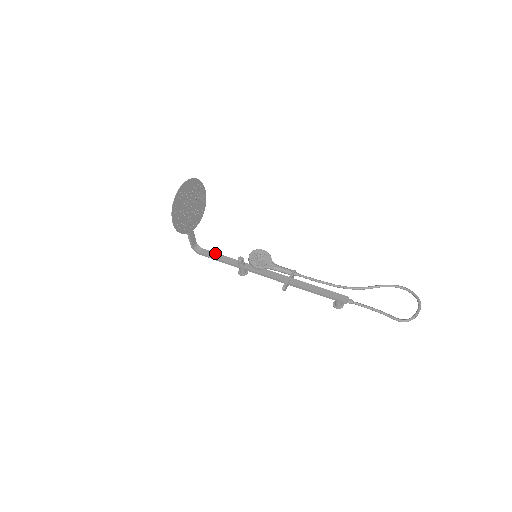
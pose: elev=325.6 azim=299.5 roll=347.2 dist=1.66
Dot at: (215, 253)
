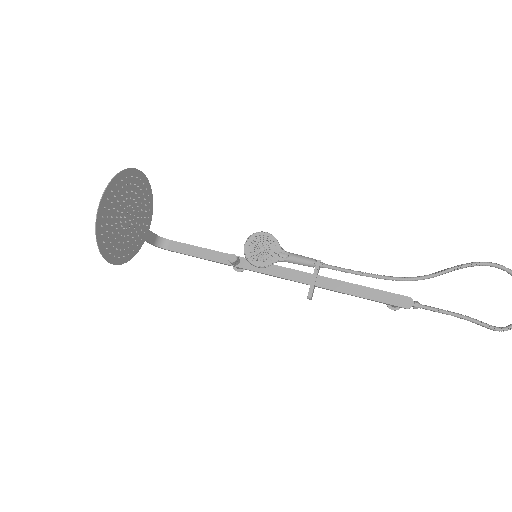
Dot at: (190, 246)
